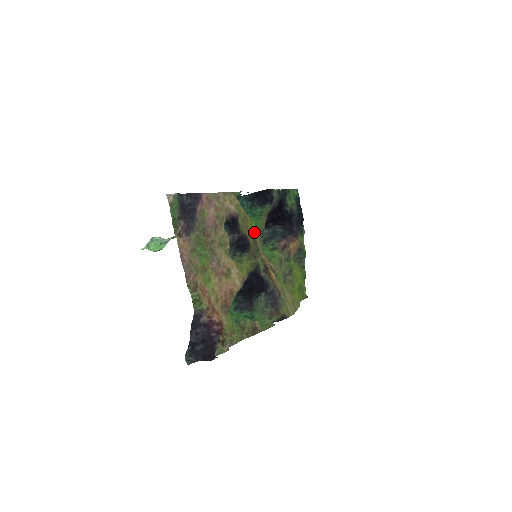
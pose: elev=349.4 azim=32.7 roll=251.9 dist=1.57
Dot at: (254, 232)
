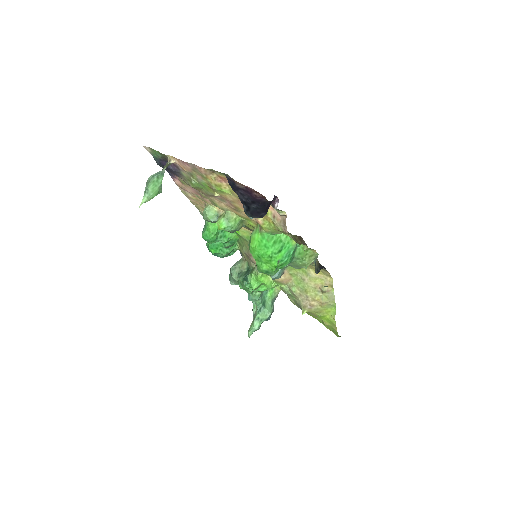
Dot at: occluded
